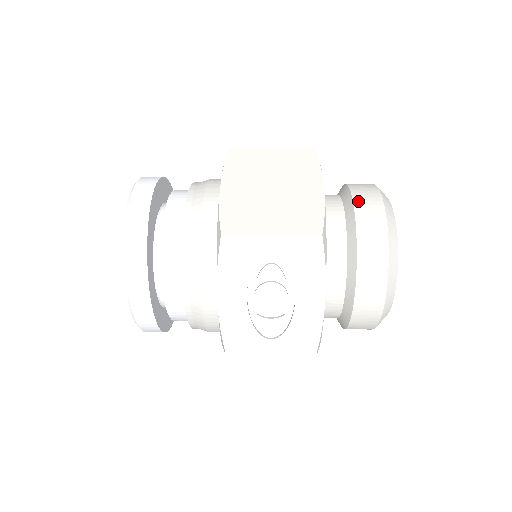
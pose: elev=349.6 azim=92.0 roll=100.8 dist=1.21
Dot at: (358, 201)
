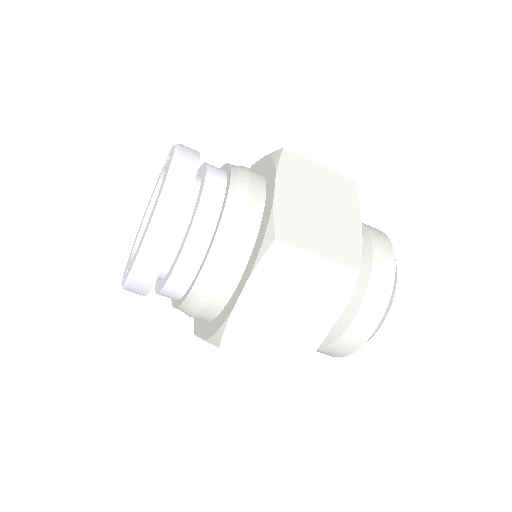
Dot at: occluded
